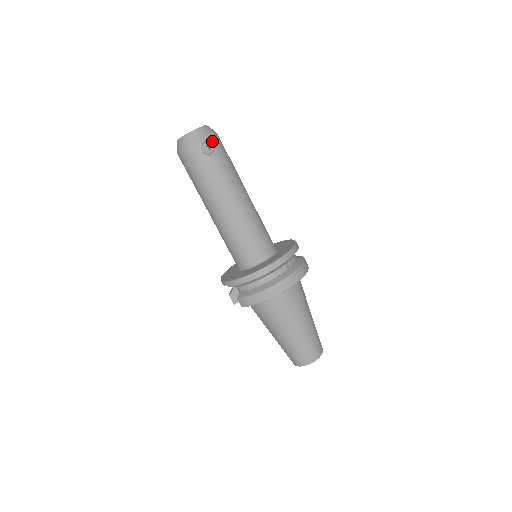
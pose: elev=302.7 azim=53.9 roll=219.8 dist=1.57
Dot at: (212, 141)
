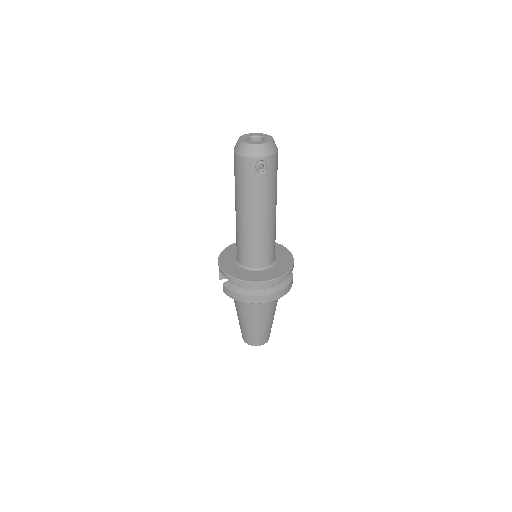
Dot at: (268, 161)
